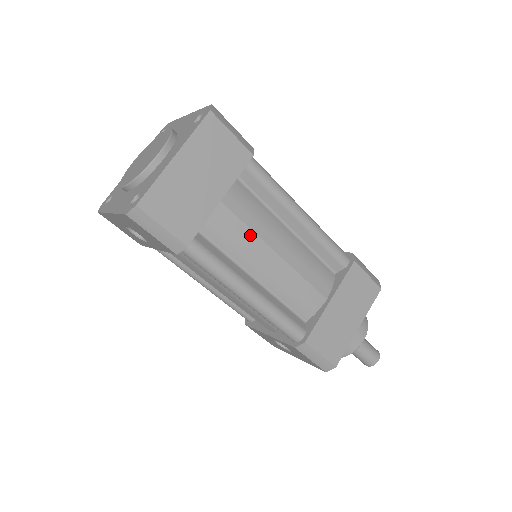
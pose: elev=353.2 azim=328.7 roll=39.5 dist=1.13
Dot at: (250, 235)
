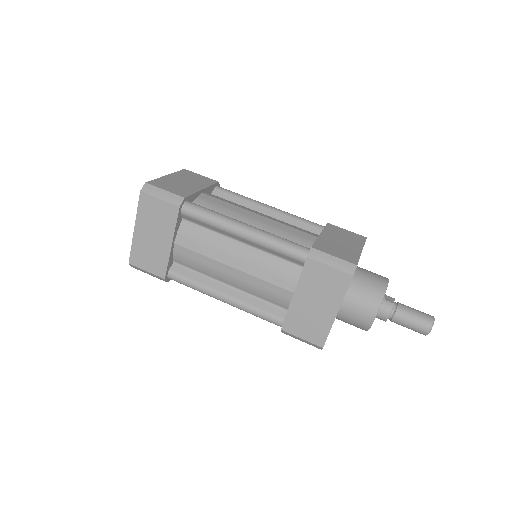
Dot at: (206, 259)
